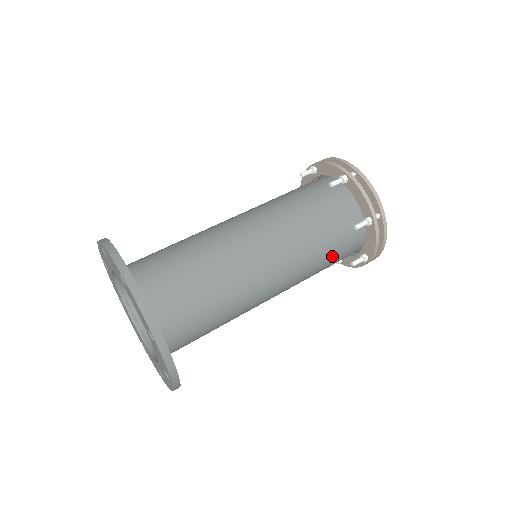
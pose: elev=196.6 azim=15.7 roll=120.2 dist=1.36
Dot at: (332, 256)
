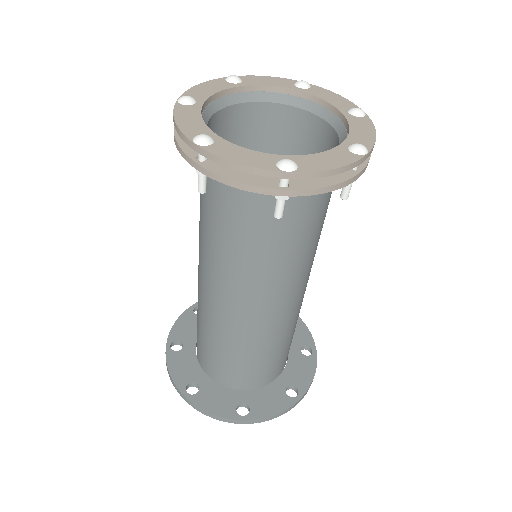
Dot at: (305, 229)
